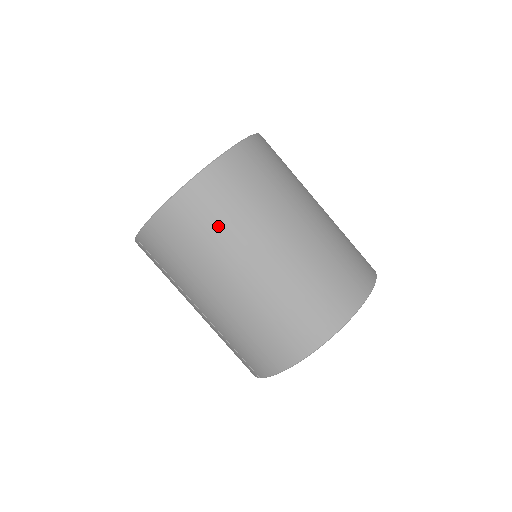
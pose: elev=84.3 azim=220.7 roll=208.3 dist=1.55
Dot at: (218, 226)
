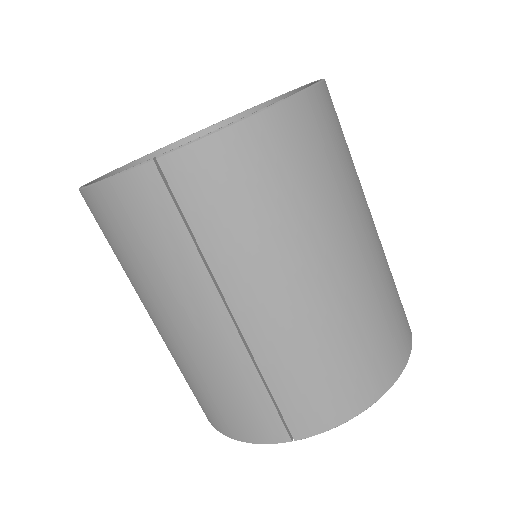
Dot at: (331, 172)
